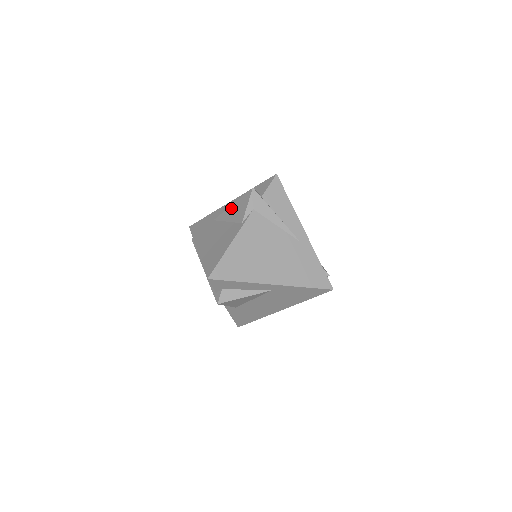
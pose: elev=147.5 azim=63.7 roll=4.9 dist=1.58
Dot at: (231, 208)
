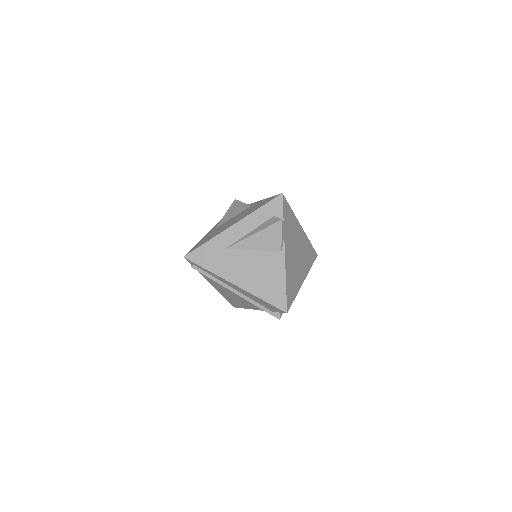
Dot at: (254, 238)
